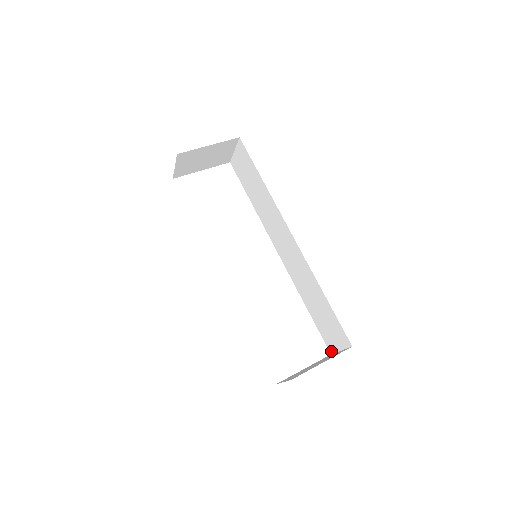
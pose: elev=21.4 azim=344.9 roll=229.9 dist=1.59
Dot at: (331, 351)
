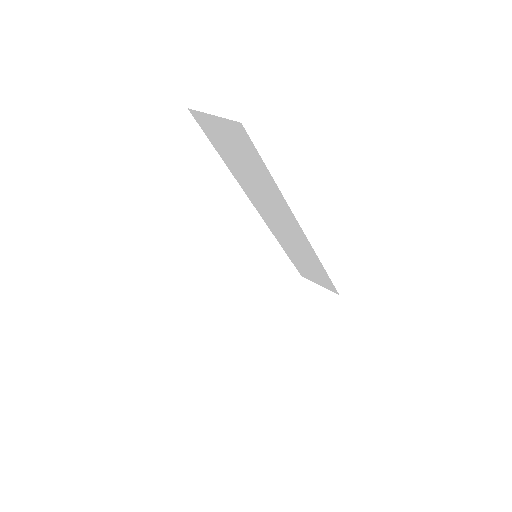
Dot at: (304, 277)
